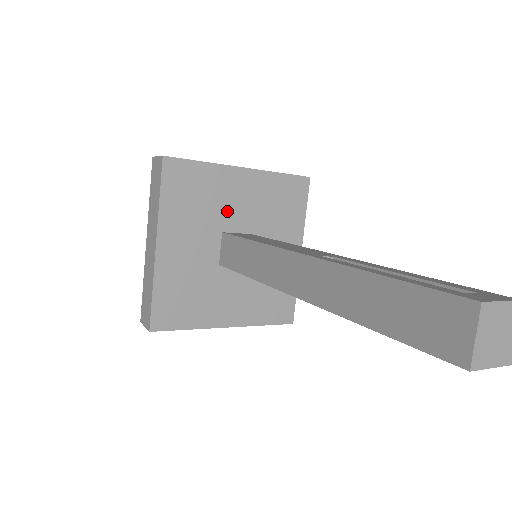
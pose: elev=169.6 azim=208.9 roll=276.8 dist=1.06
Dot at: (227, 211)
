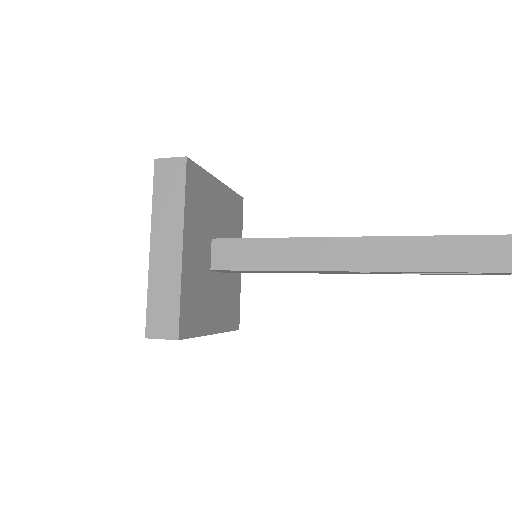
Dot at: (213, 219)
